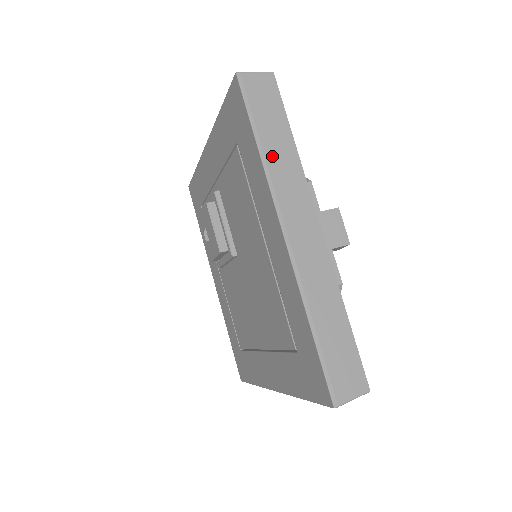
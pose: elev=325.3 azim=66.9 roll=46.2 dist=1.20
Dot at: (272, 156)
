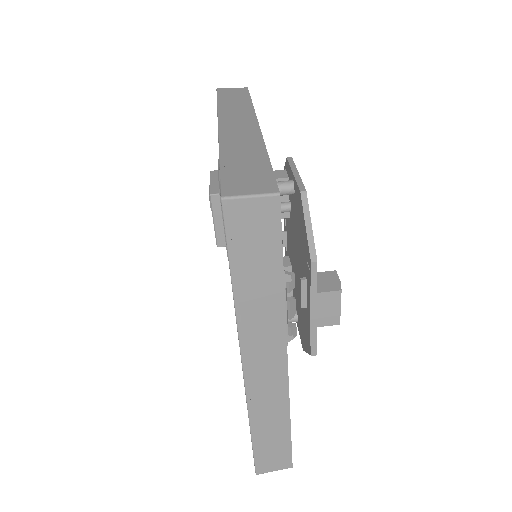
Dot at: (249, 300)
